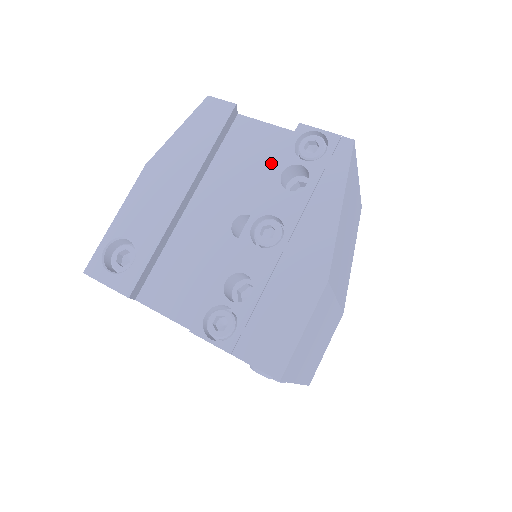
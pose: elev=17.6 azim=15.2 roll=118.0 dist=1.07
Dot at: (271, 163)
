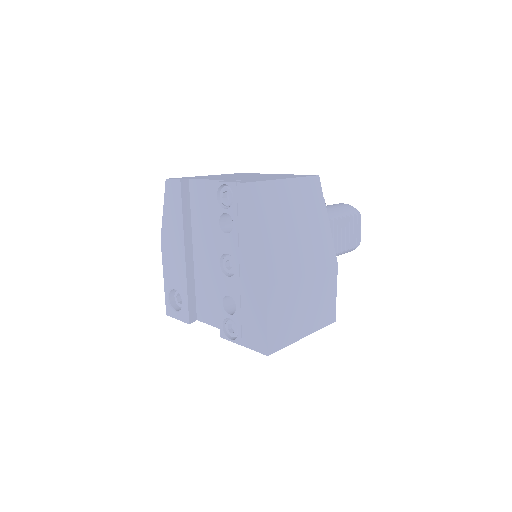
Dot at: occluded
